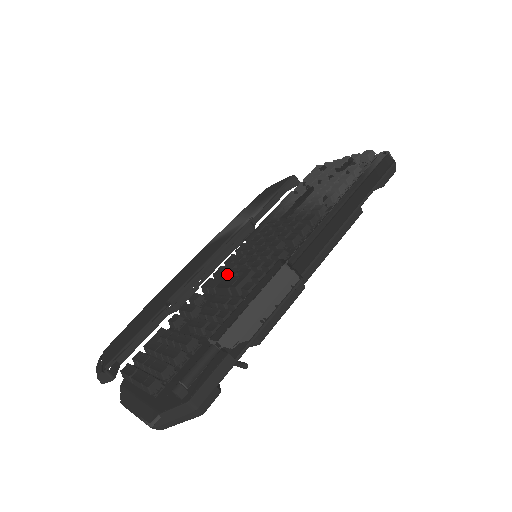
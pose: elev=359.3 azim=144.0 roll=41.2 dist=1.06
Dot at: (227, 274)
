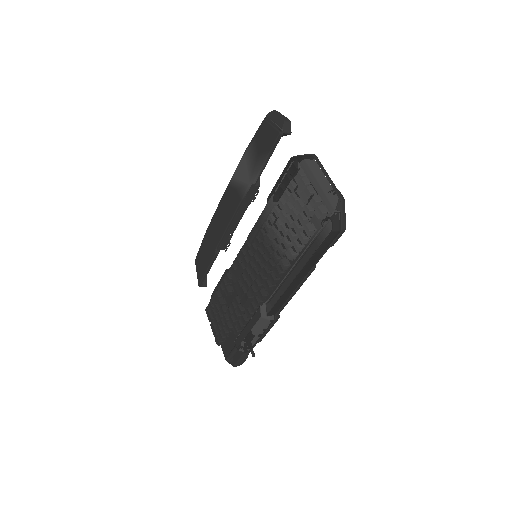
Dot at: (239, 278)
